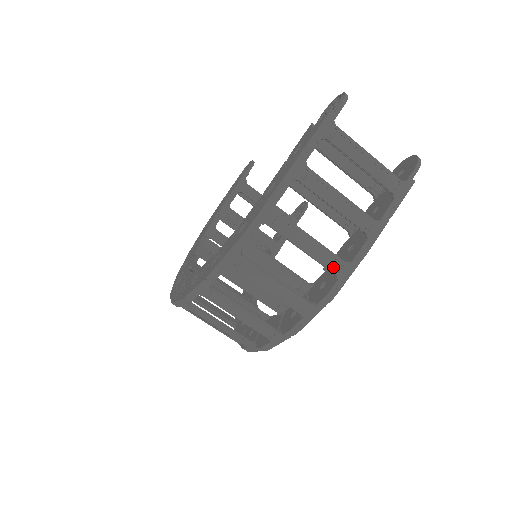
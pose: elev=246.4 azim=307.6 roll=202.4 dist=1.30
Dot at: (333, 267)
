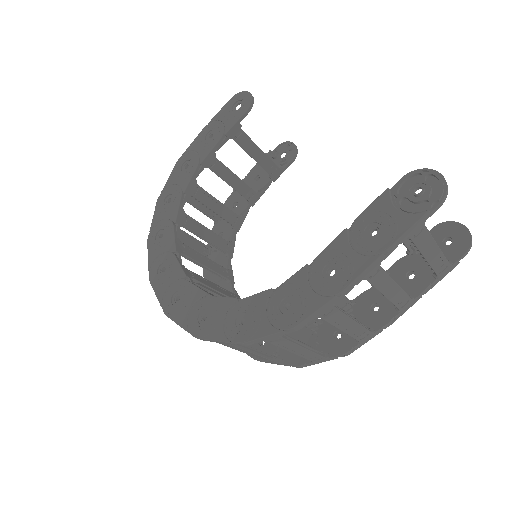
Dot at: (360, 337)
